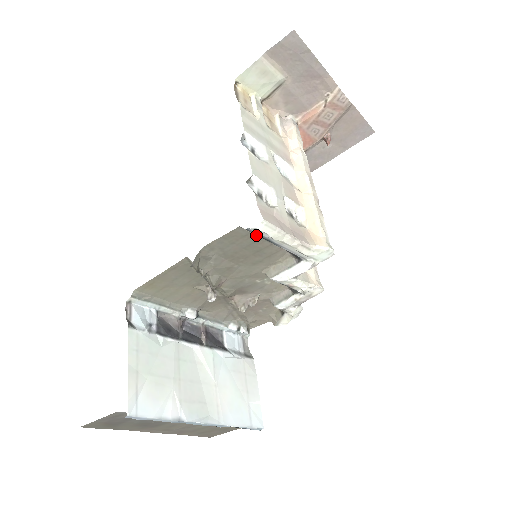
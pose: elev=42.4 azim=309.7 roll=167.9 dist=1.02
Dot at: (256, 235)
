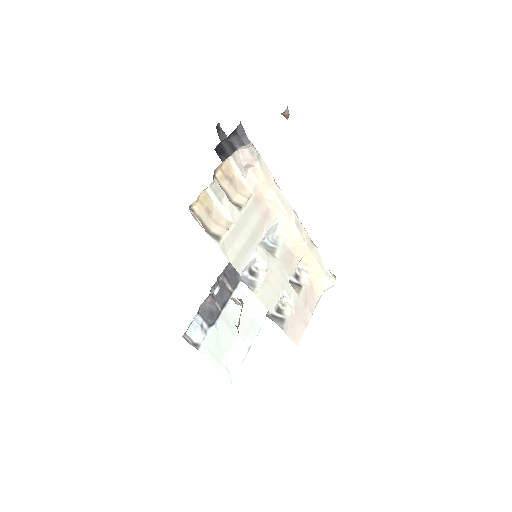
Dot at: occluded
